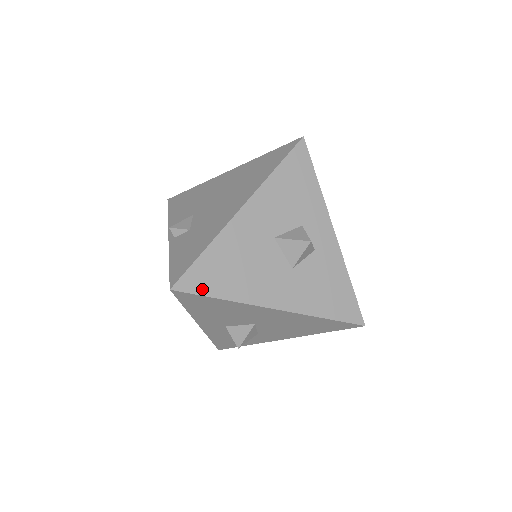
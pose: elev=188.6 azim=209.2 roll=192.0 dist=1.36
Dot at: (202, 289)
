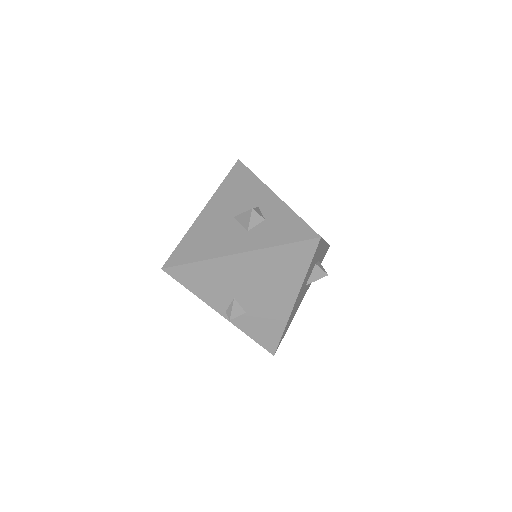
Dot at: occluded
